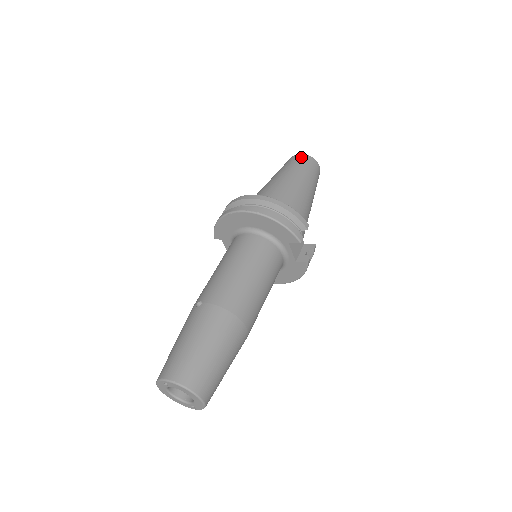
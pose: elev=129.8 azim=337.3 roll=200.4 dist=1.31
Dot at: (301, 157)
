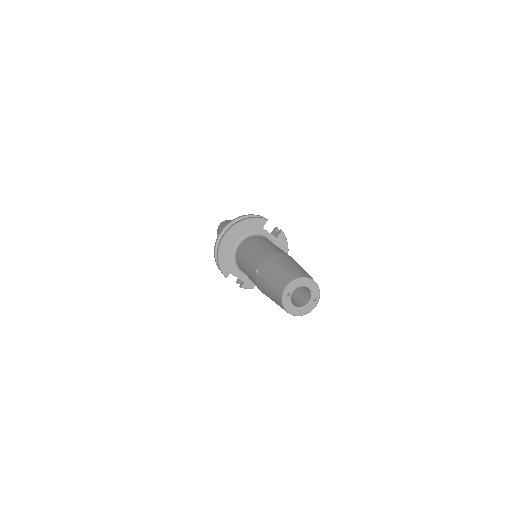
Dot at: (222, 223)
